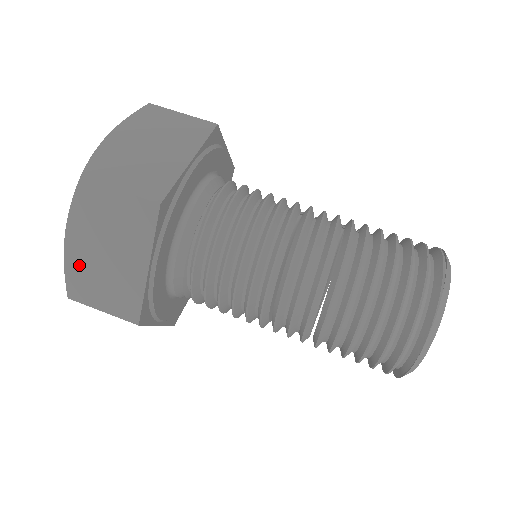
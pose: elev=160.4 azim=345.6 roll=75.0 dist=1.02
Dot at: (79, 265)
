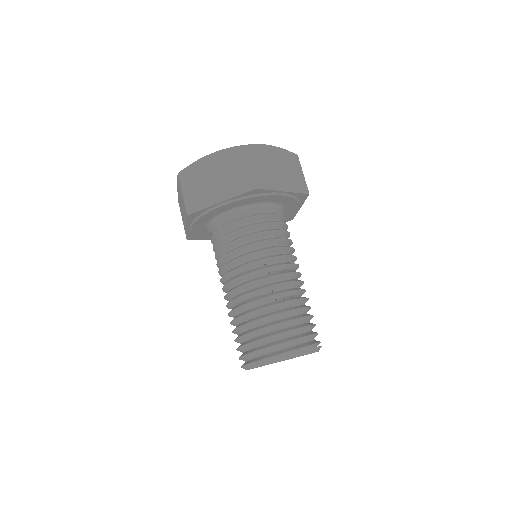
Dot at: (179, 198)
